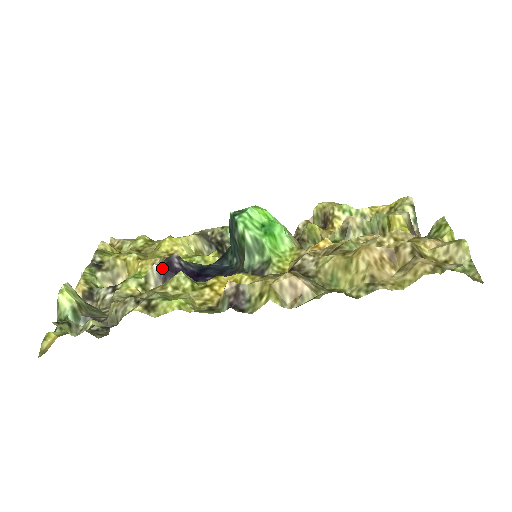
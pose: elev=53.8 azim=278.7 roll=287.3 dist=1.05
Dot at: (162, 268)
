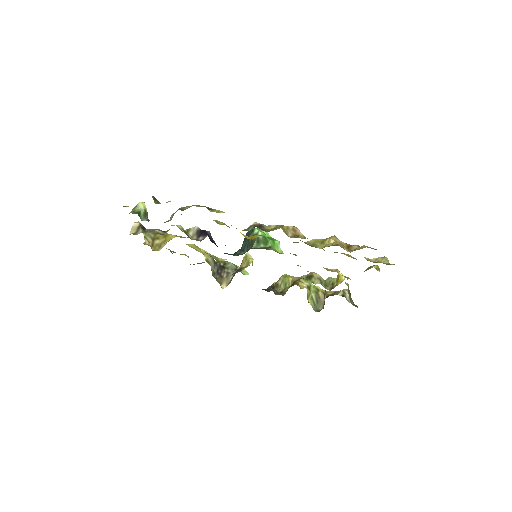
Dot at: (201, 230)
